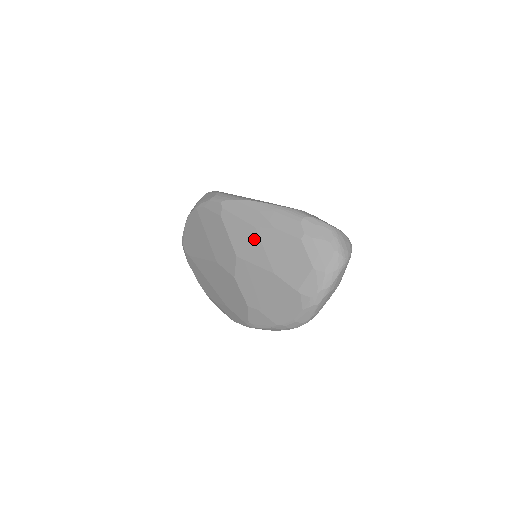
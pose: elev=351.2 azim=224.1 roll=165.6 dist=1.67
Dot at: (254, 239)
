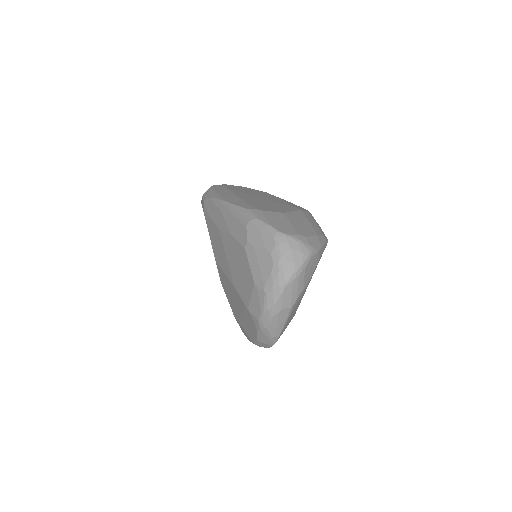
Dot at: (220, 244)
